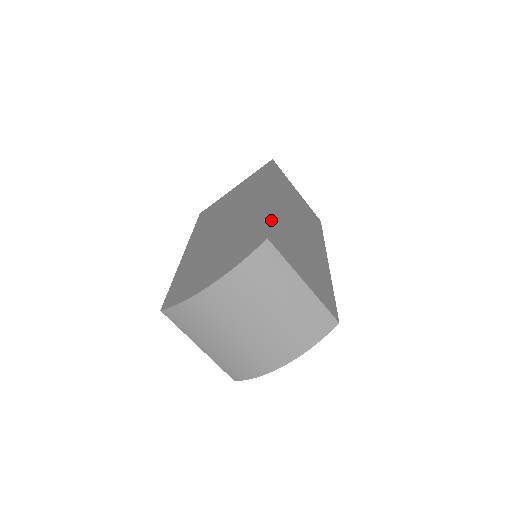
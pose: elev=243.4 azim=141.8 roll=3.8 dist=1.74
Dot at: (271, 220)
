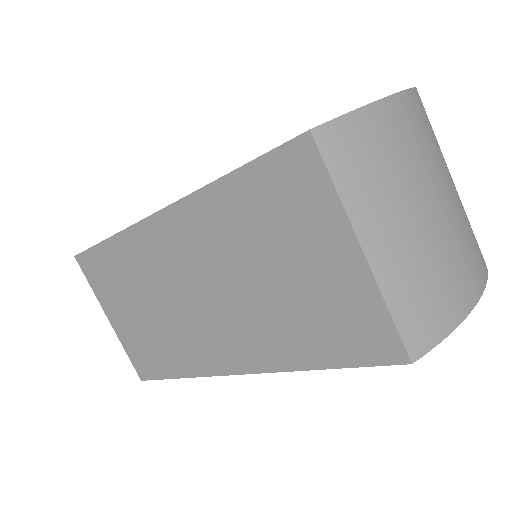
Dot at: occluded
